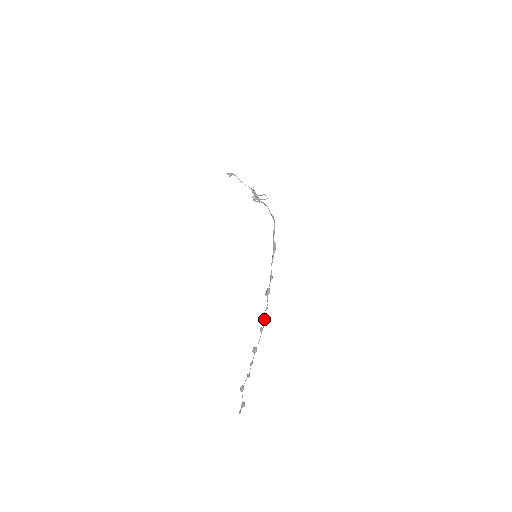
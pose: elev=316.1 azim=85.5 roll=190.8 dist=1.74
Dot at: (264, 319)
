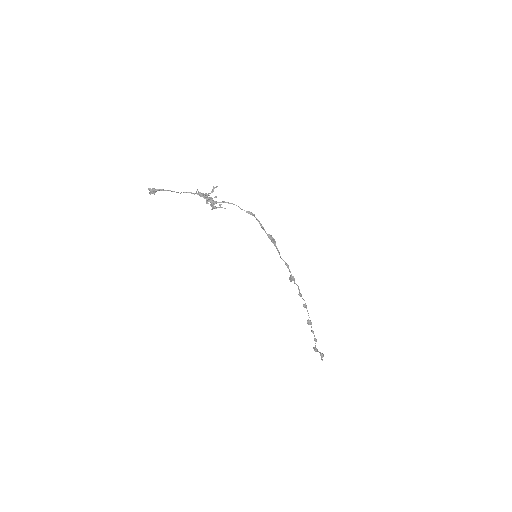
Dot at: occluded
